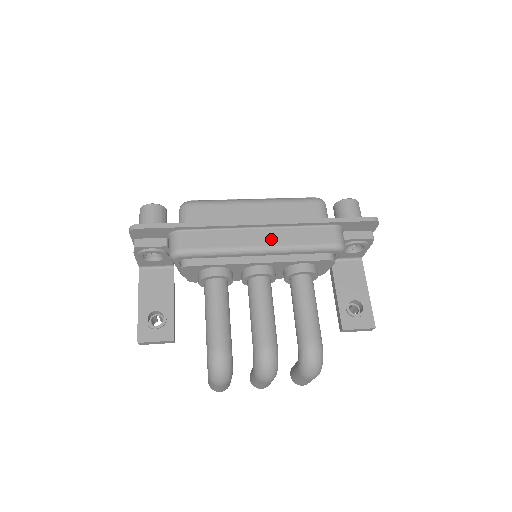
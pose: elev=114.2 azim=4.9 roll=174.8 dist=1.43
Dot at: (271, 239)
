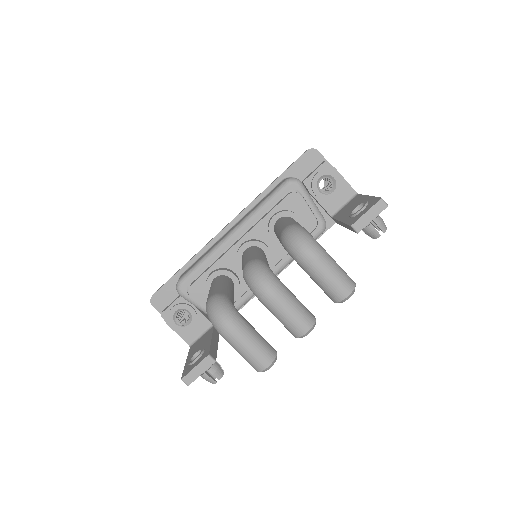
Dot at: occluded
